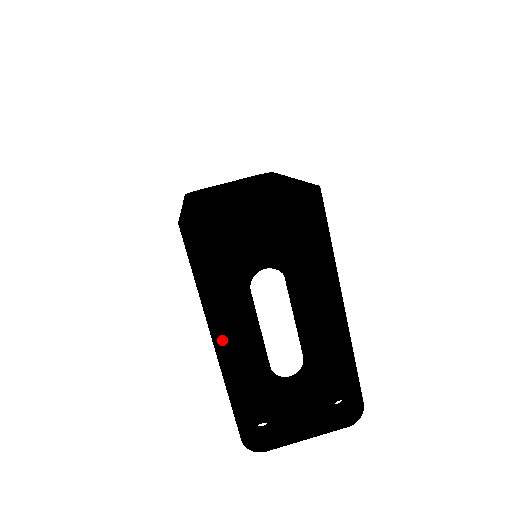
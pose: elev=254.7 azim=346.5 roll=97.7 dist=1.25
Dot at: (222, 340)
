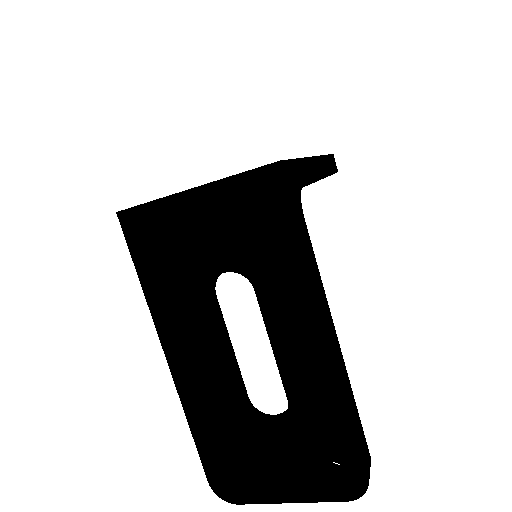
Dot at: (176, 357)
